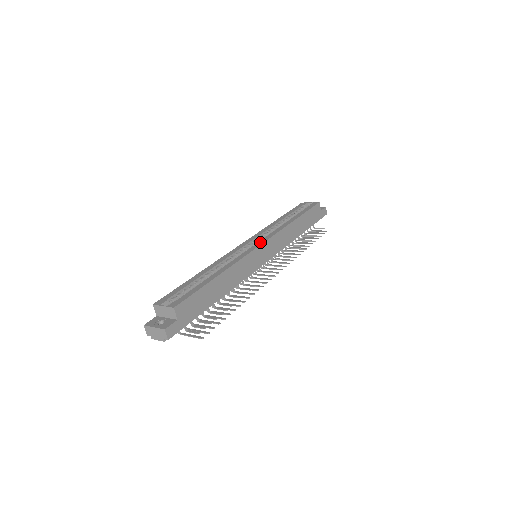
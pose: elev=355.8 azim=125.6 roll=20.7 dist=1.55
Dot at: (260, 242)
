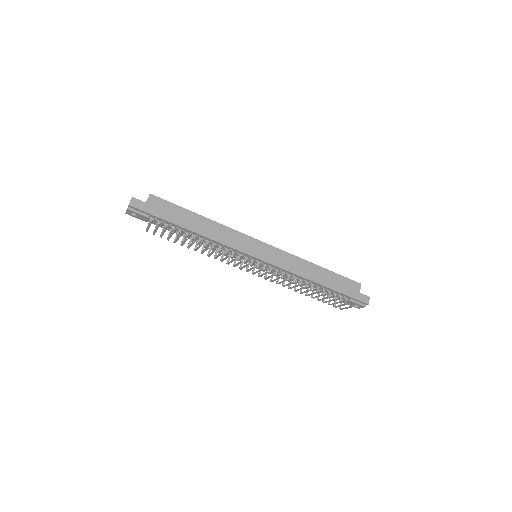
Dot at: (264, 243)
